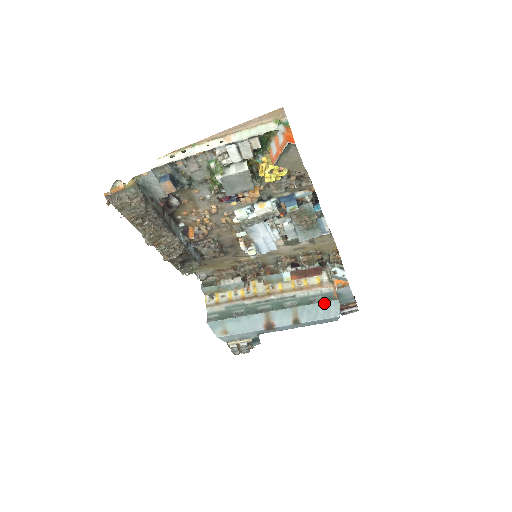
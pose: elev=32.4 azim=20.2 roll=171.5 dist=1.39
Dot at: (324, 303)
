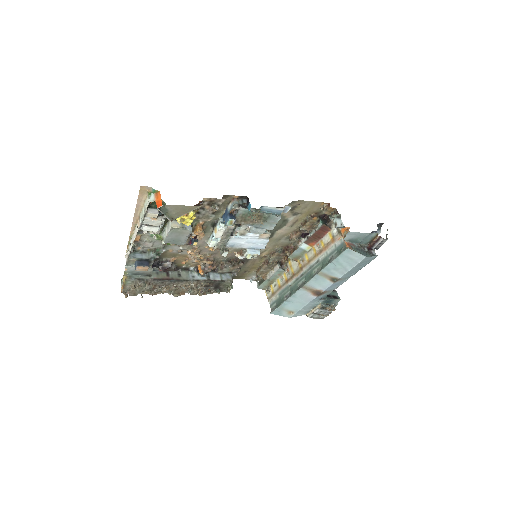
Dot at: (339, 257)
